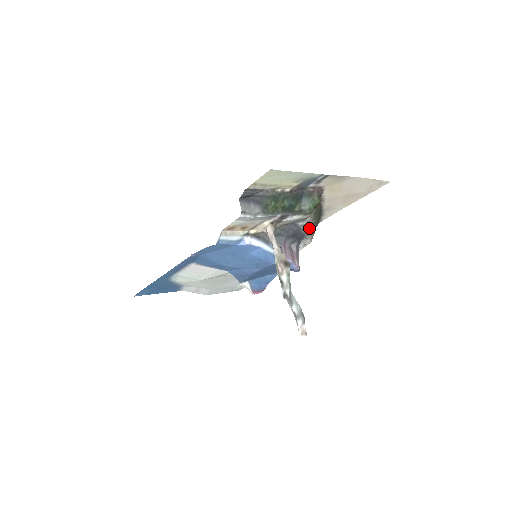
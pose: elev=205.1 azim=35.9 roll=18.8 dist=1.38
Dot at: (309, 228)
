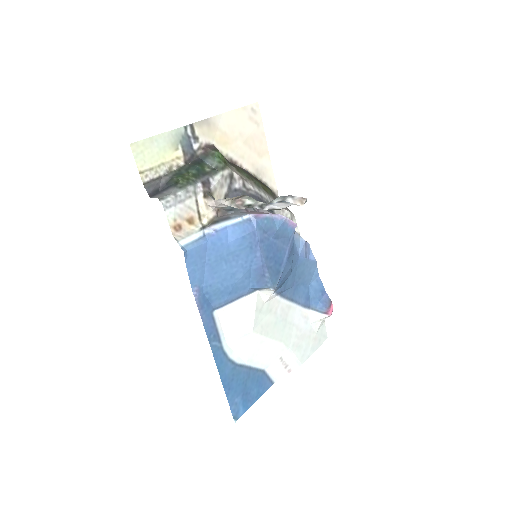
Dot at: (256, 190)
